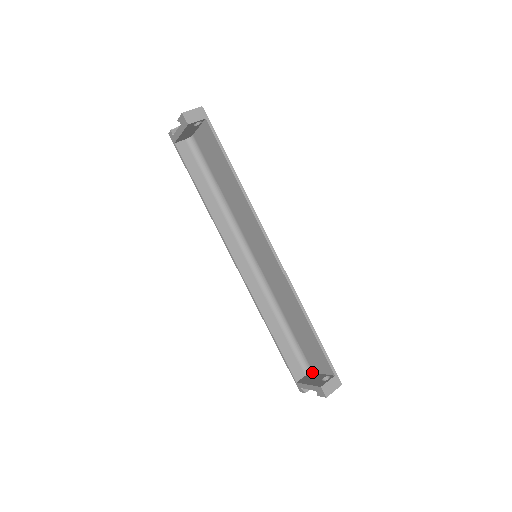
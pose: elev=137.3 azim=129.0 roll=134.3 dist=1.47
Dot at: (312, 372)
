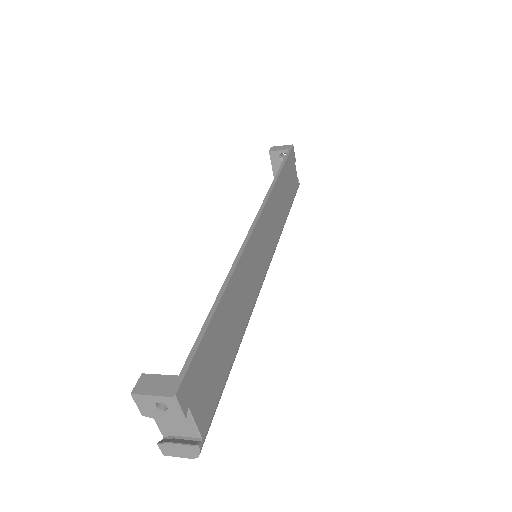
Dot at: occluded
